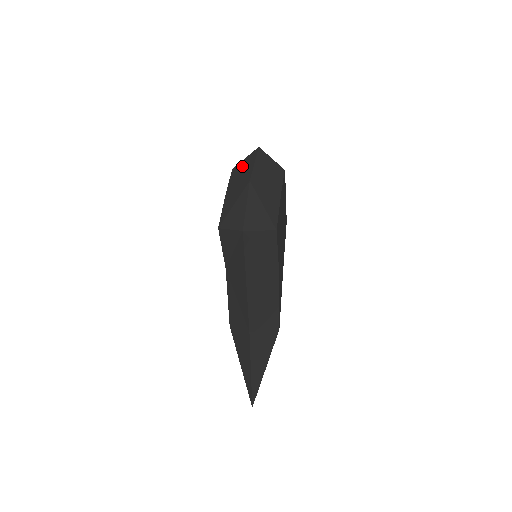
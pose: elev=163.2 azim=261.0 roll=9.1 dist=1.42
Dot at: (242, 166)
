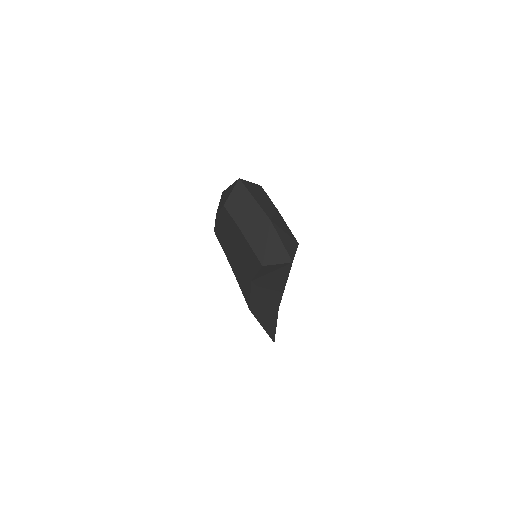
Dot at: (238, 203)
